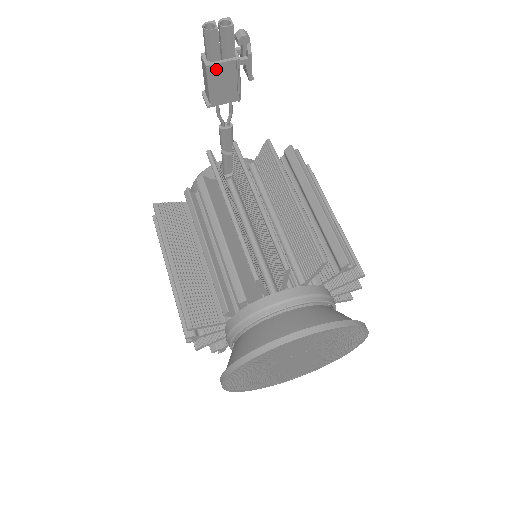
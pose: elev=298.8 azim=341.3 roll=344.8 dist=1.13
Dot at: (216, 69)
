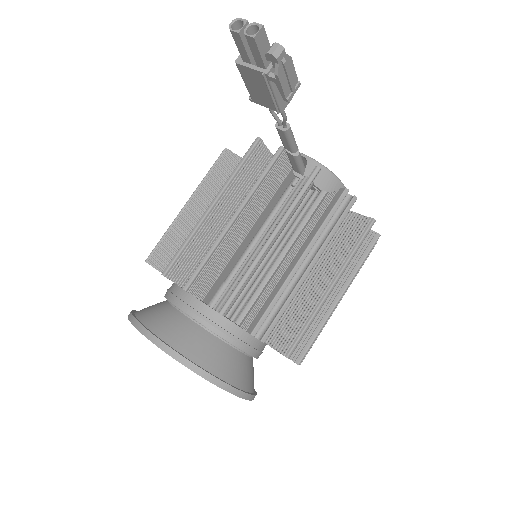
Dot at: (246, 70)
